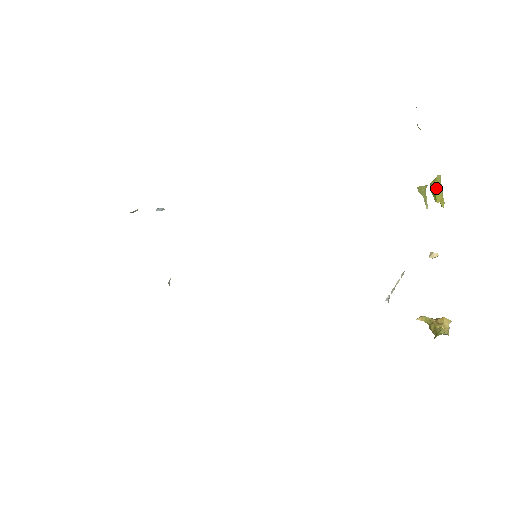
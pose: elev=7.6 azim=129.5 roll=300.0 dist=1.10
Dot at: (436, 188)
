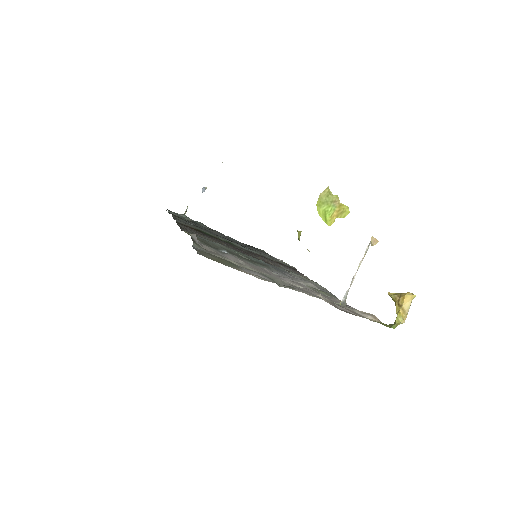
Dot at: (322, 213)
